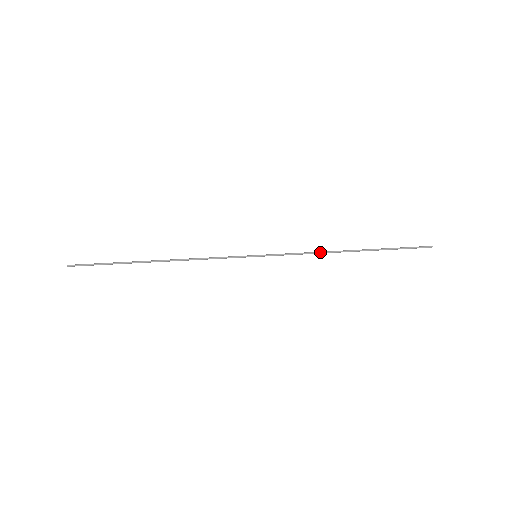
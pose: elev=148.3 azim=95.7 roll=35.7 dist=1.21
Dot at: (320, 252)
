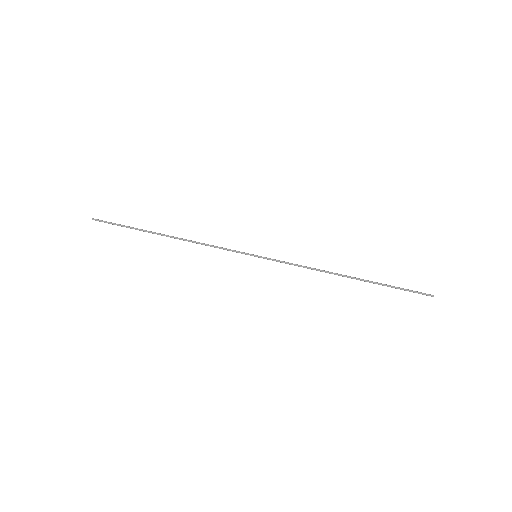
Dot at: (318, 269)
